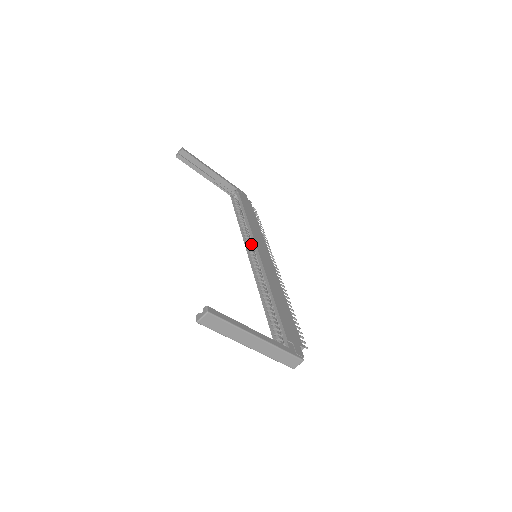
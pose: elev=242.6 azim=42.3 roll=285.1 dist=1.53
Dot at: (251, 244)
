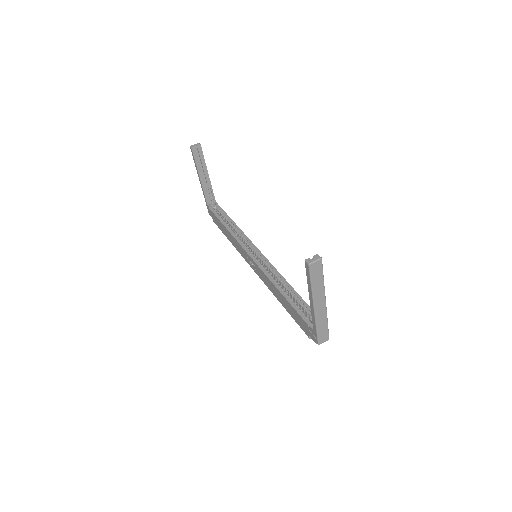
Dot at: occluded
